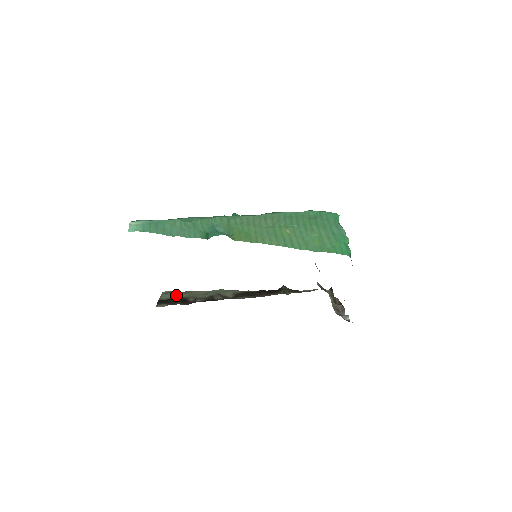
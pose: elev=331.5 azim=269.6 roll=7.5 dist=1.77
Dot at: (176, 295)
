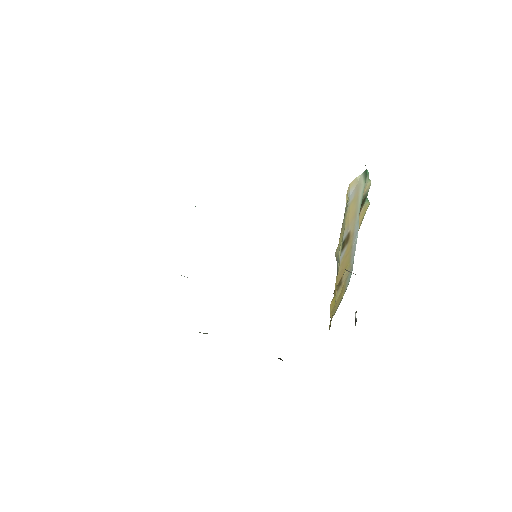
Dot at: occluded
